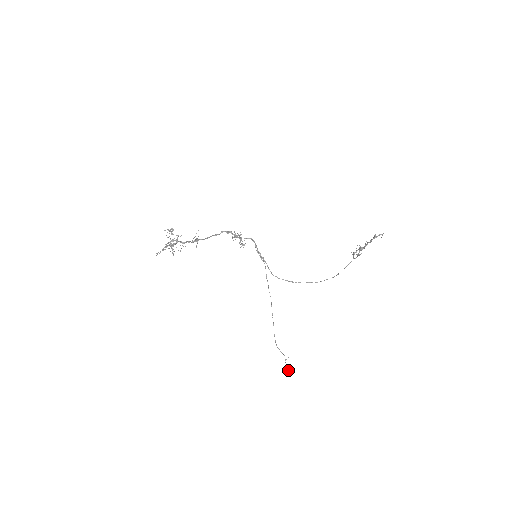
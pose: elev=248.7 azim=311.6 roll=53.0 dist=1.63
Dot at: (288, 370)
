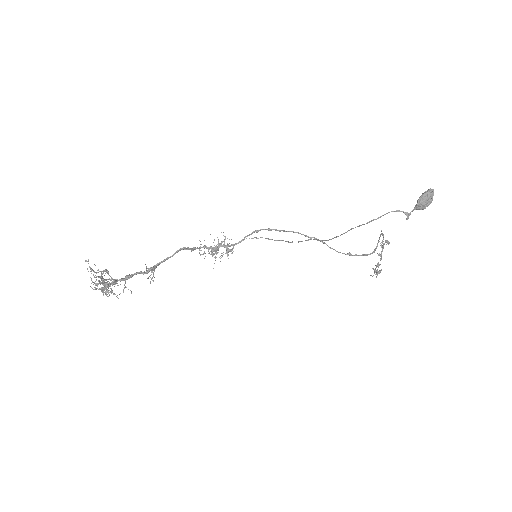
Dot at: occluded
